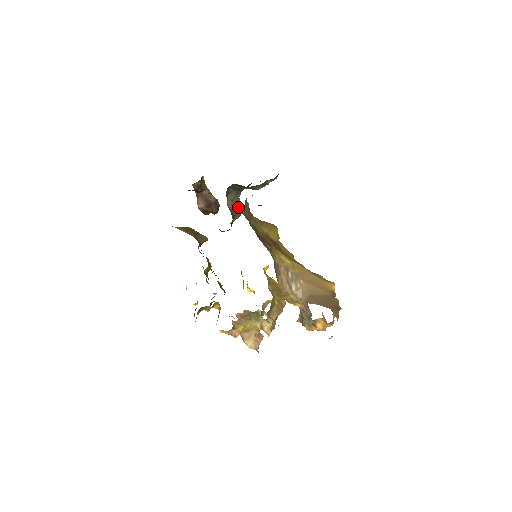
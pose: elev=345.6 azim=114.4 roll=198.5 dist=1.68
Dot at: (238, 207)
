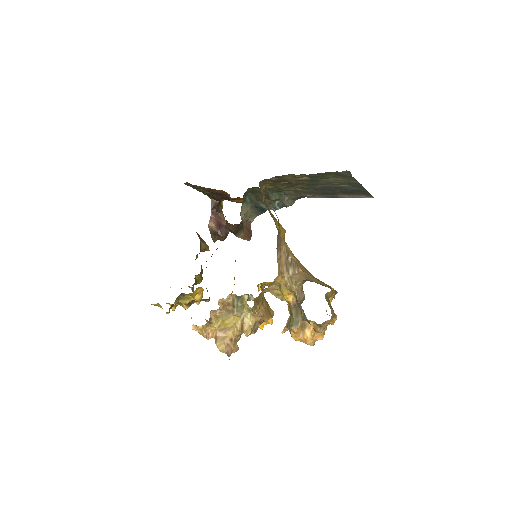
Dot at: (248, 230)
